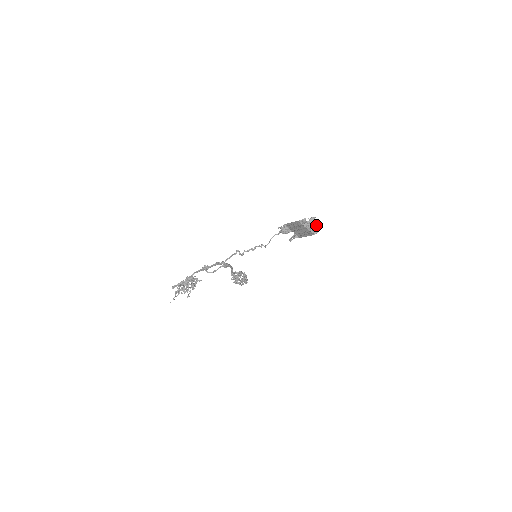
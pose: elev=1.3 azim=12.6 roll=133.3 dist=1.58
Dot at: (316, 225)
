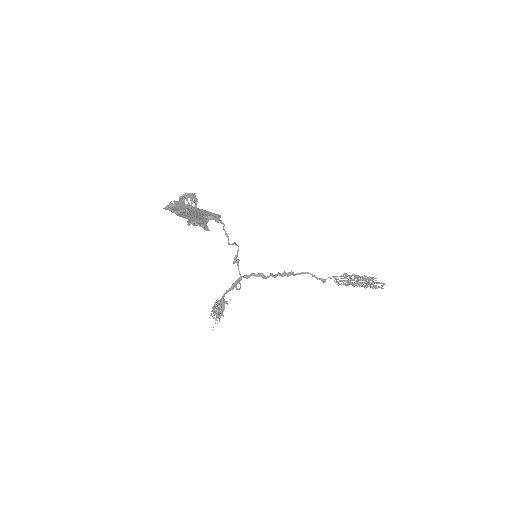
Dot at: (177, 204)
